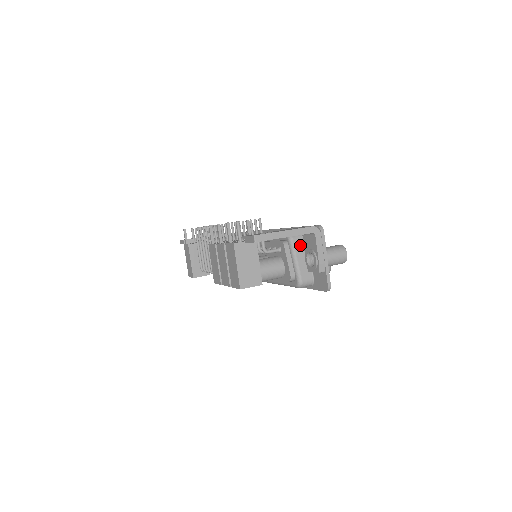
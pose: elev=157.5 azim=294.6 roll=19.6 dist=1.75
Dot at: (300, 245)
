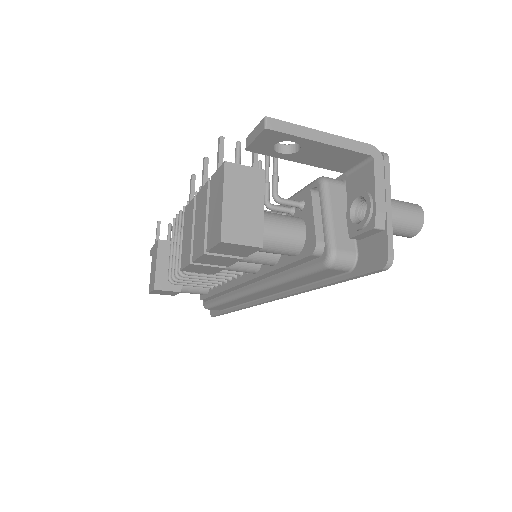
Dot at: (339, 196)
